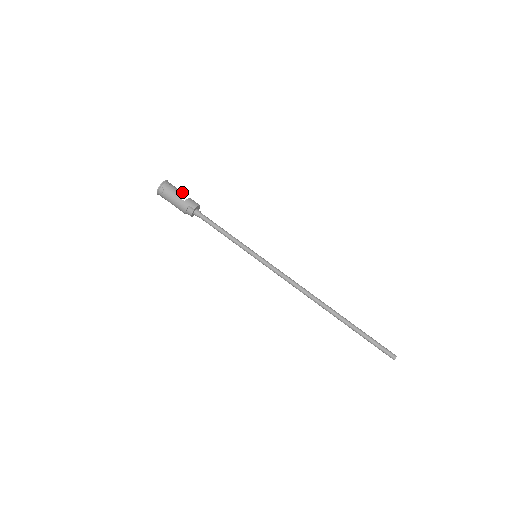
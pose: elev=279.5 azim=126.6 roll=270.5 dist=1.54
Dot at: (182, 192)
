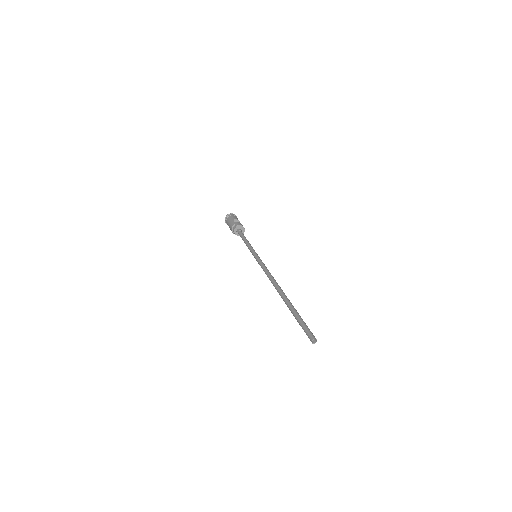
Dot at: occluded
